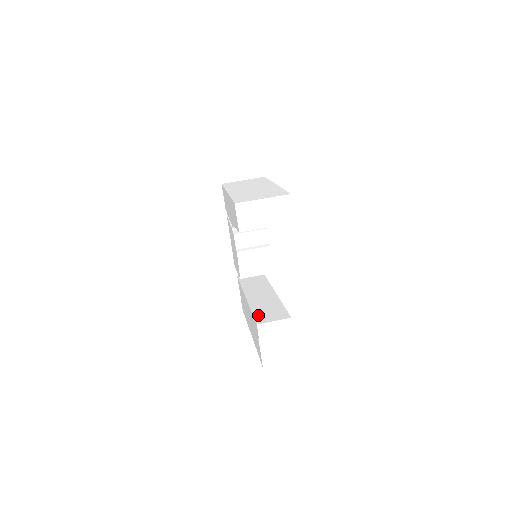
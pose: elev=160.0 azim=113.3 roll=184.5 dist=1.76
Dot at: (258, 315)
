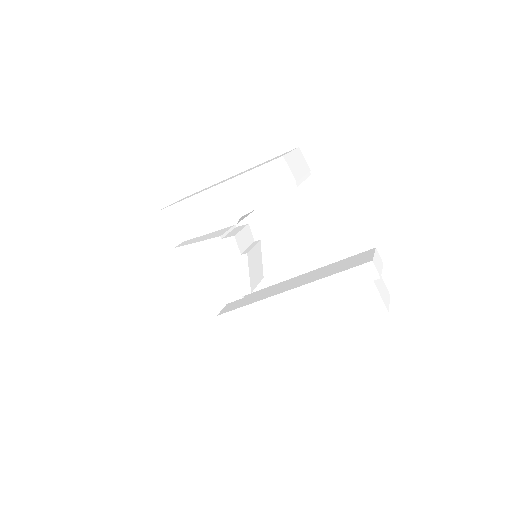
Dot at: (350, 266)
